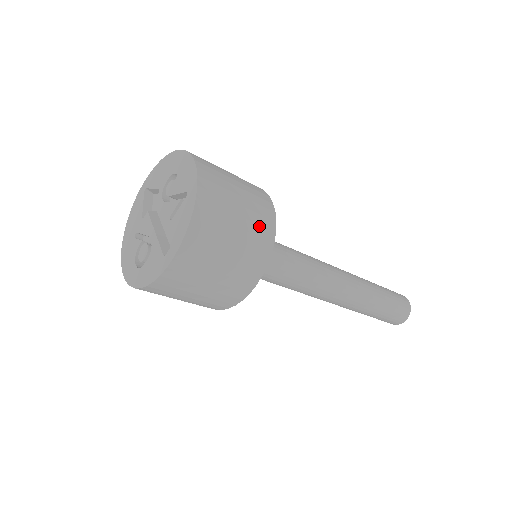
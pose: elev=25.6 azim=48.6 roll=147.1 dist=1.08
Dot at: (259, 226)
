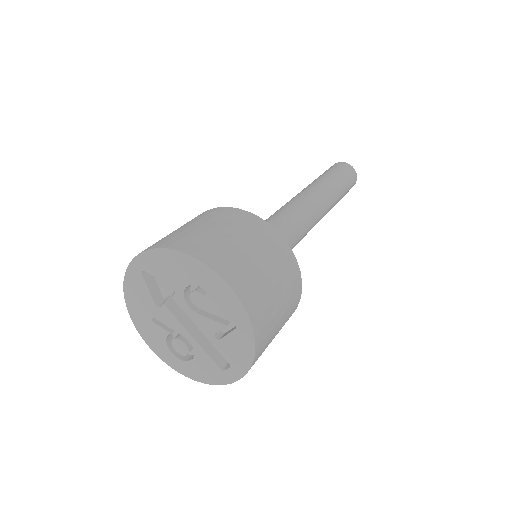
Dot at: (292, 295)
